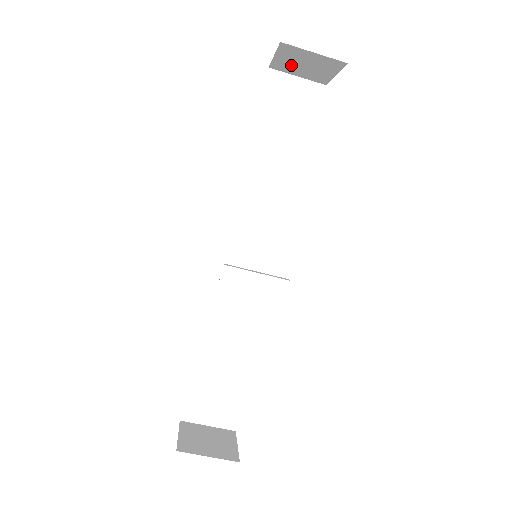
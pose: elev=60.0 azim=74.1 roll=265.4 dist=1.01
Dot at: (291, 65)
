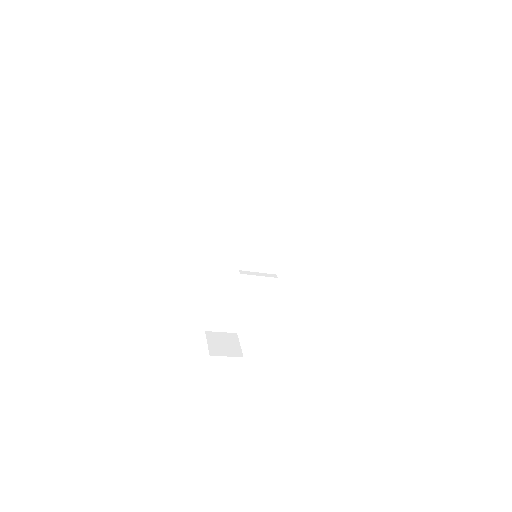
Dot at: occluded
